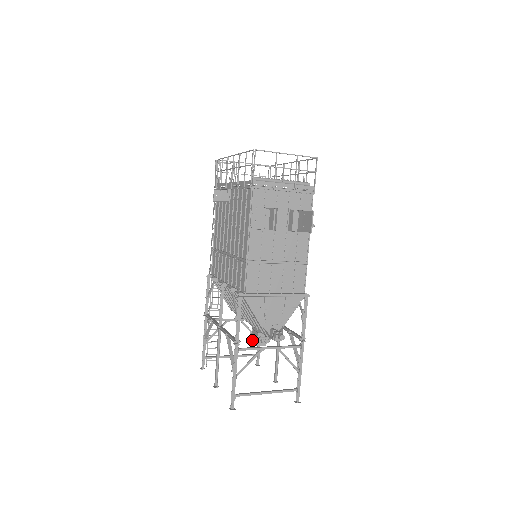
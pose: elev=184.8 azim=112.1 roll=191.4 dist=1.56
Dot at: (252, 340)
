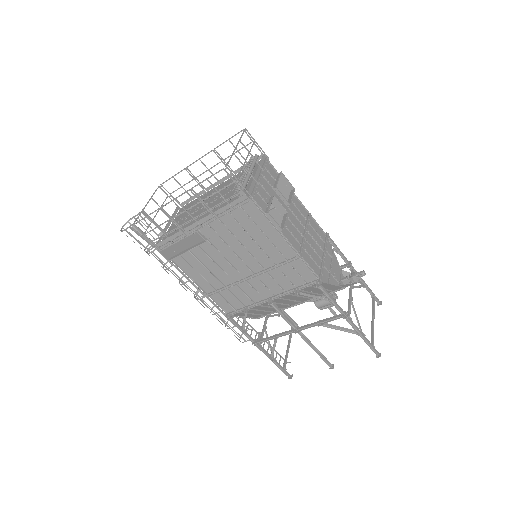
Dot at: (321, 309)
